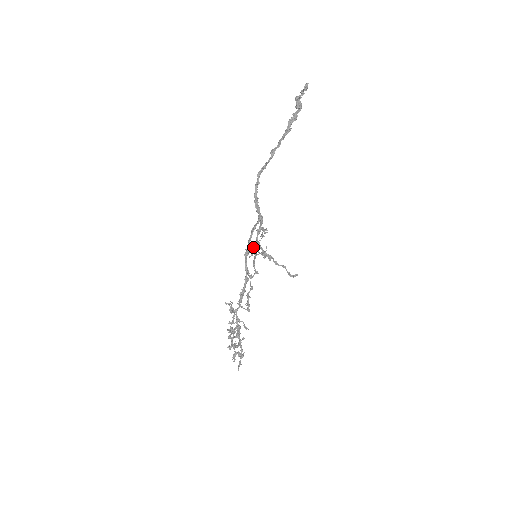
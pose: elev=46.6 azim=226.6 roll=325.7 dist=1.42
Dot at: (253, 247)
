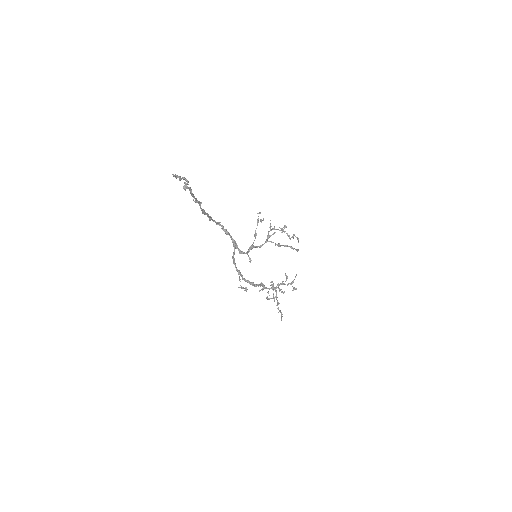
Dot at: (248, 256)
